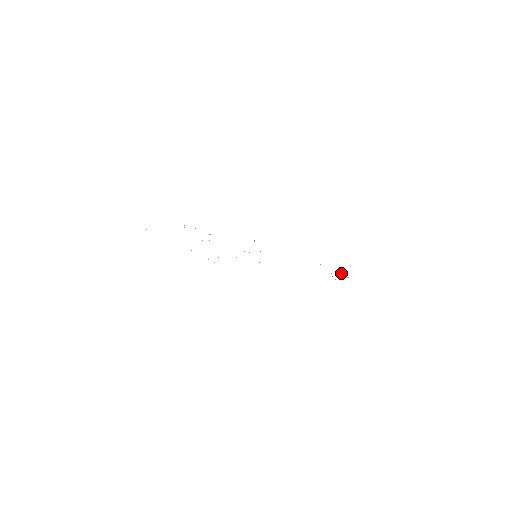
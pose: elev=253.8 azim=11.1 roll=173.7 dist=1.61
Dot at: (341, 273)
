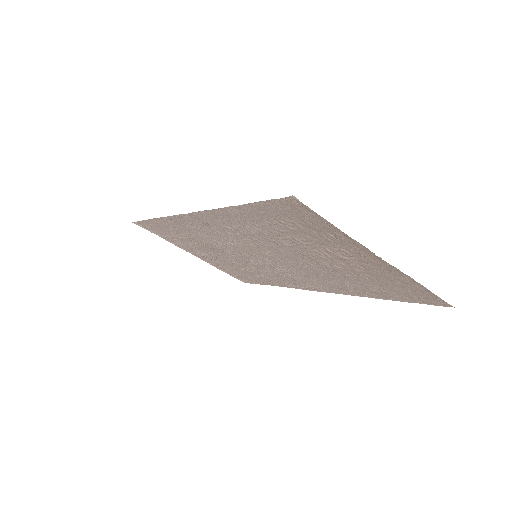
Dot at: (348, 264)
